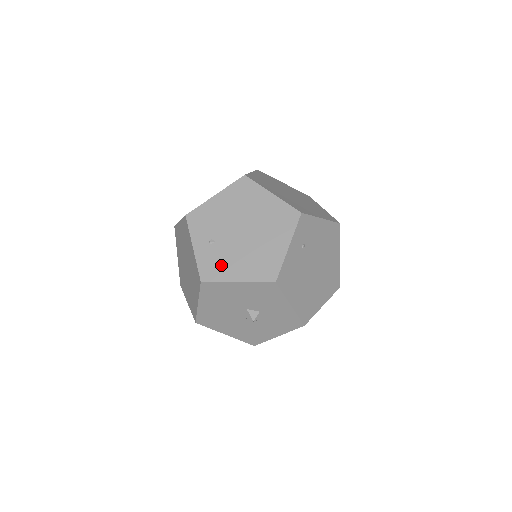
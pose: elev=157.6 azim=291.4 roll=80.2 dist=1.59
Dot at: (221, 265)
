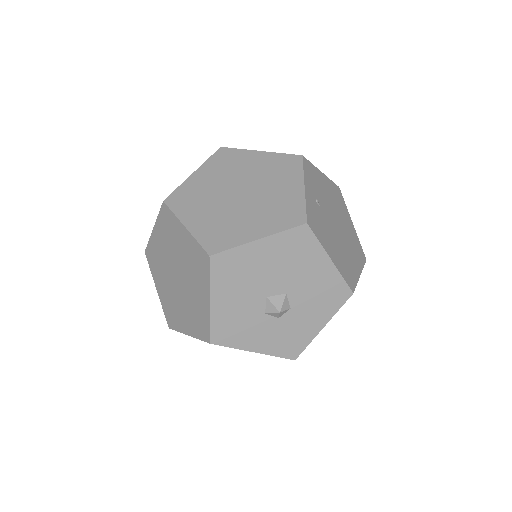
Dot at: (322, 230)
